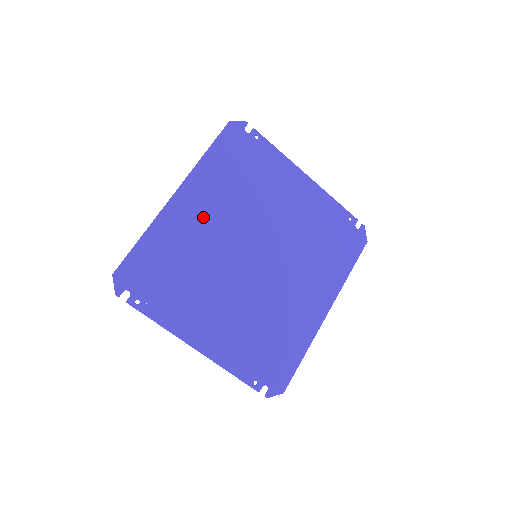
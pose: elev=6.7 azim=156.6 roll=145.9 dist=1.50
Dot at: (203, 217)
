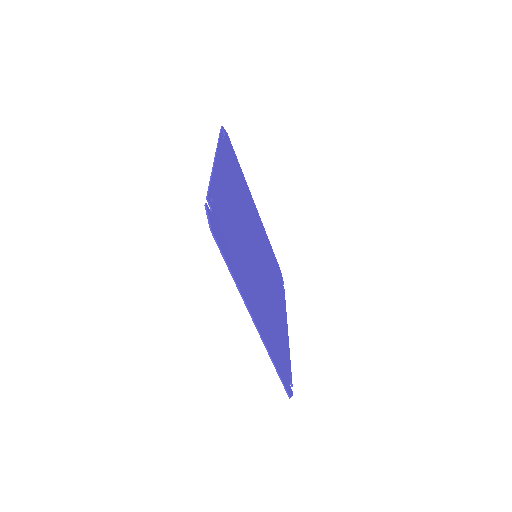
Dot at: (256, 221)
